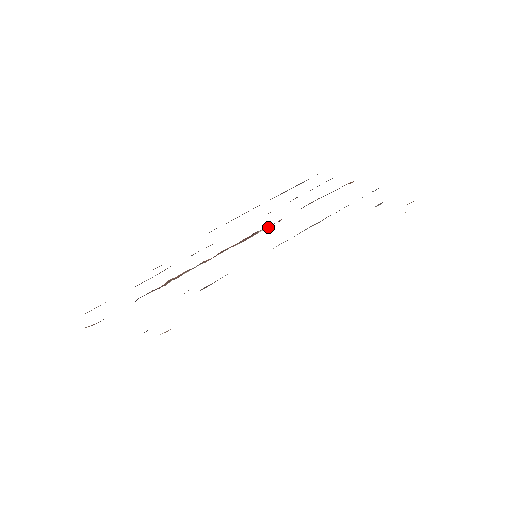
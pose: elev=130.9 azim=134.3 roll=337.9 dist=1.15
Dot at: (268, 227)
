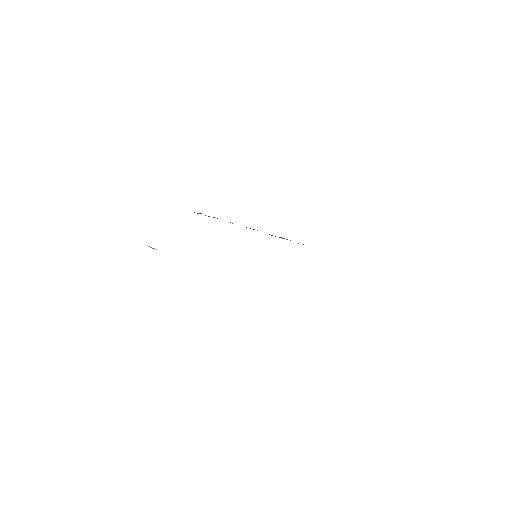
Dot at: occluded
